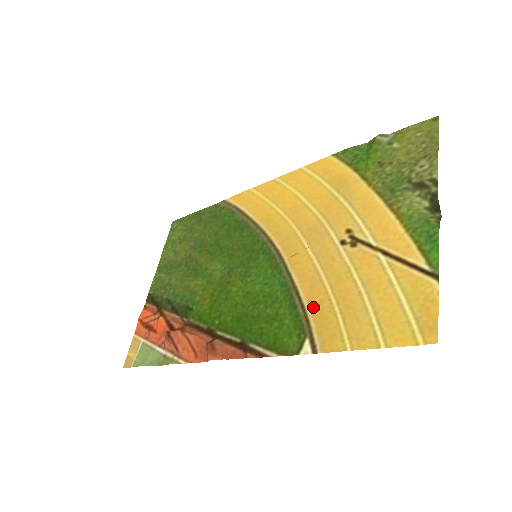
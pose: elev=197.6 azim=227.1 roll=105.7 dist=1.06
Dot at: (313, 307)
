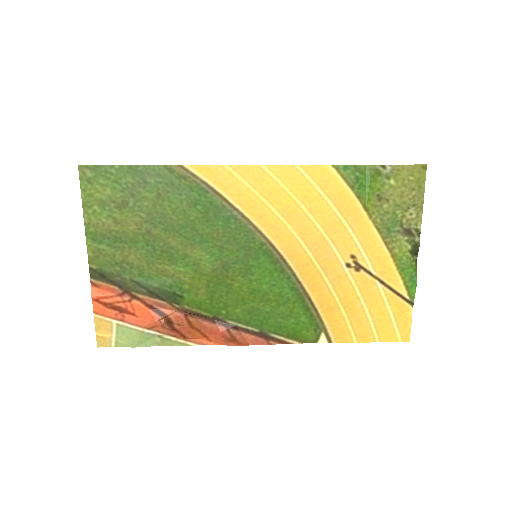
Dot at: (325, 312)
